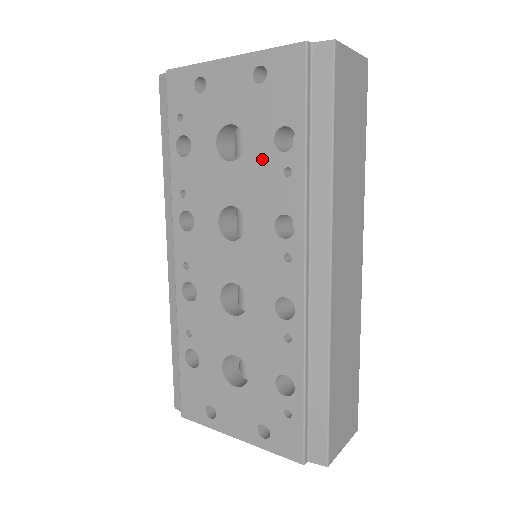
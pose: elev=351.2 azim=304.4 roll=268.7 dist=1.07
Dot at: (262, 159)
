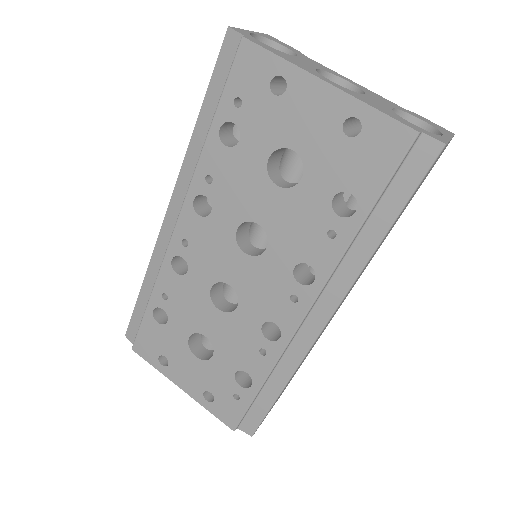
Dot at: (312, 206)
